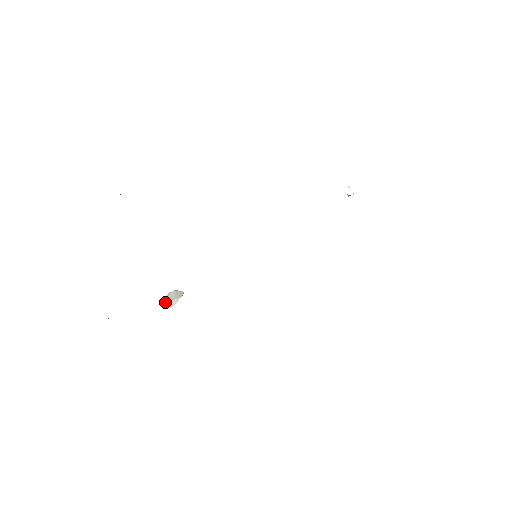
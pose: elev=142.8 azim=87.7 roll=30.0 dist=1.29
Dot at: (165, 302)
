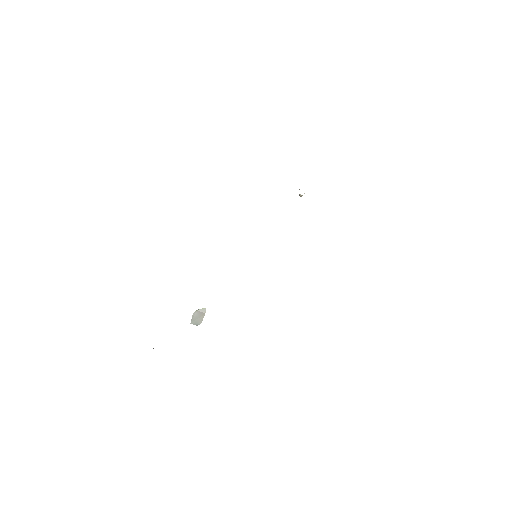
Dot at: (193, 322)
